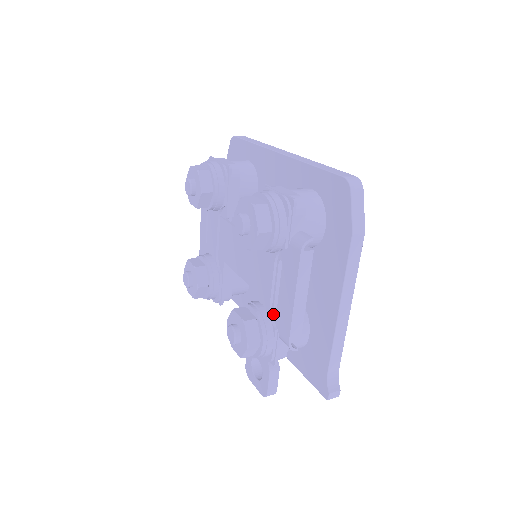
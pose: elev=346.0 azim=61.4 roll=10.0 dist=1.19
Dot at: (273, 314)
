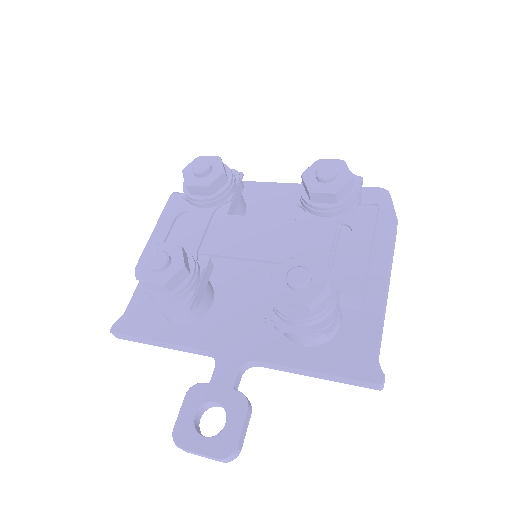
Dot at: occluded
